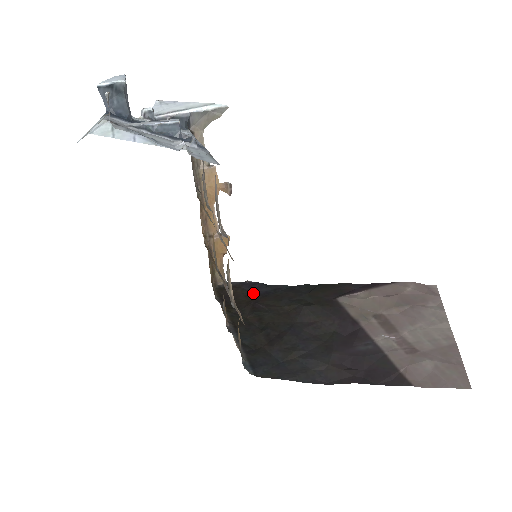
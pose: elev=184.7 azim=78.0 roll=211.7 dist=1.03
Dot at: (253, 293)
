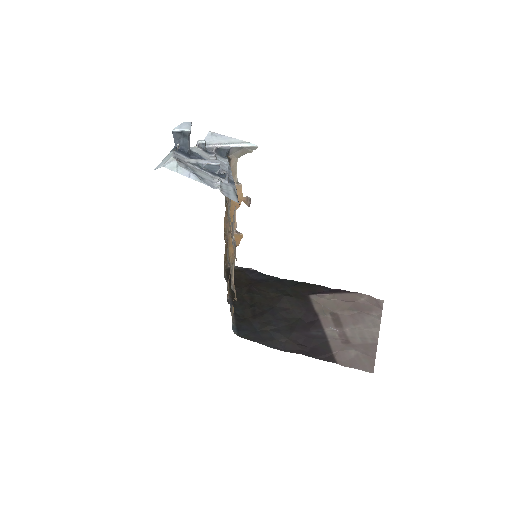
Dot at: (252, 278)
